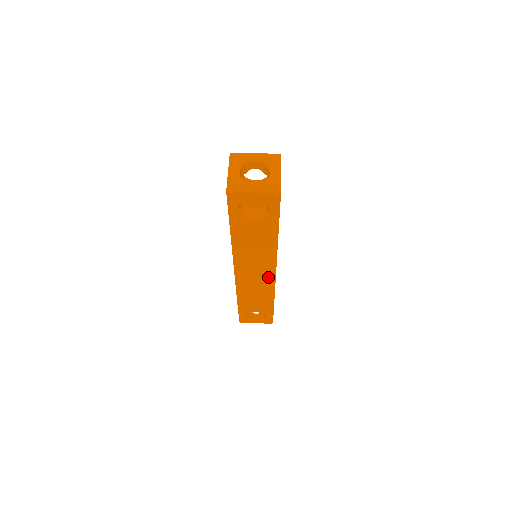
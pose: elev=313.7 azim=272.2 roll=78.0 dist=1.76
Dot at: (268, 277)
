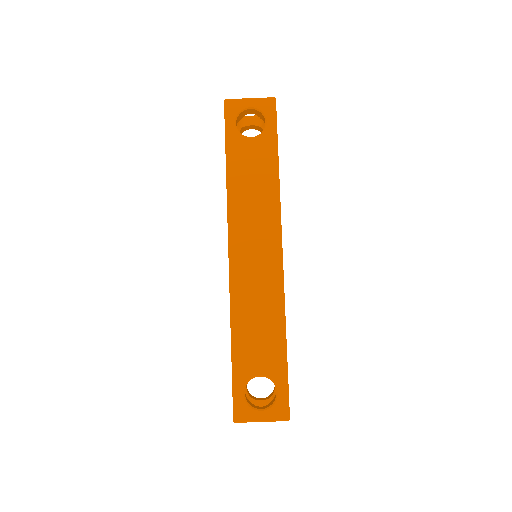
Dot at: occluded
